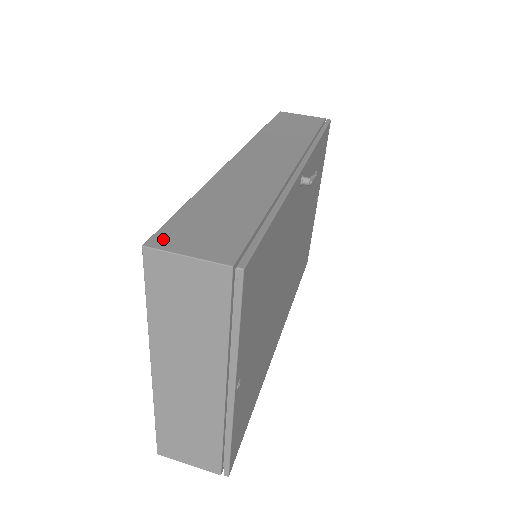
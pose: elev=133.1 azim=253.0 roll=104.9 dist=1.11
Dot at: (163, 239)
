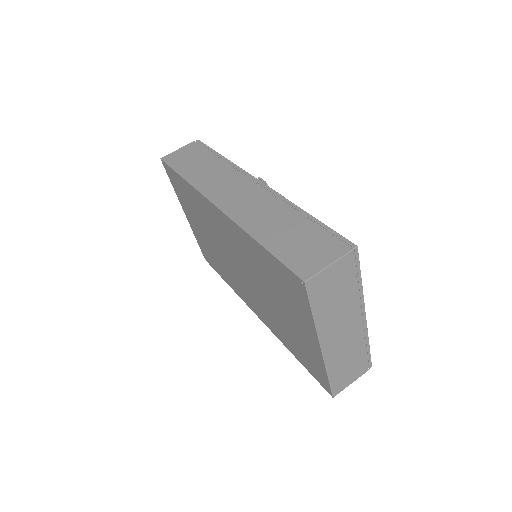
Dot at: (304, 271)
